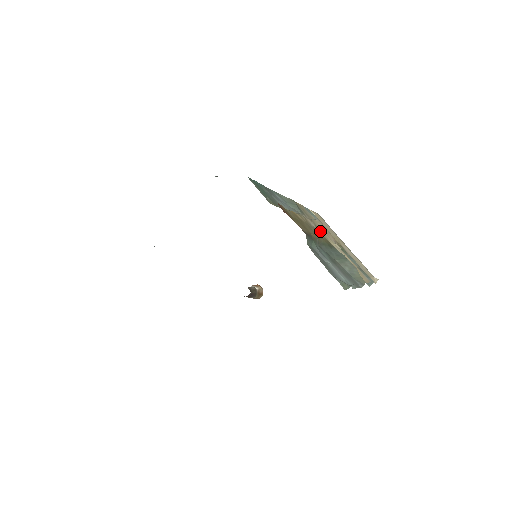
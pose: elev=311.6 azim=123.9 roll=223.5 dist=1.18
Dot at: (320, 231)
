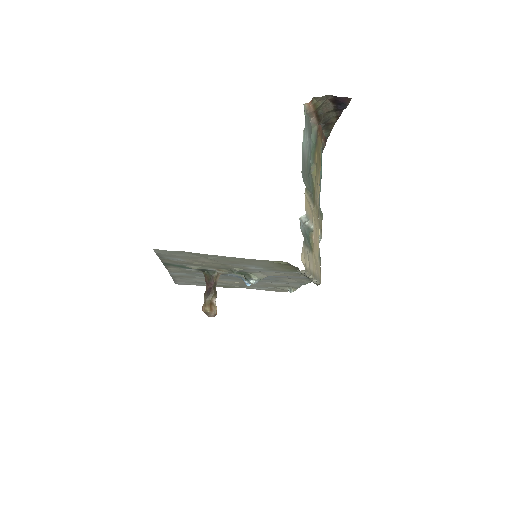
Dot at: (316, 215)
